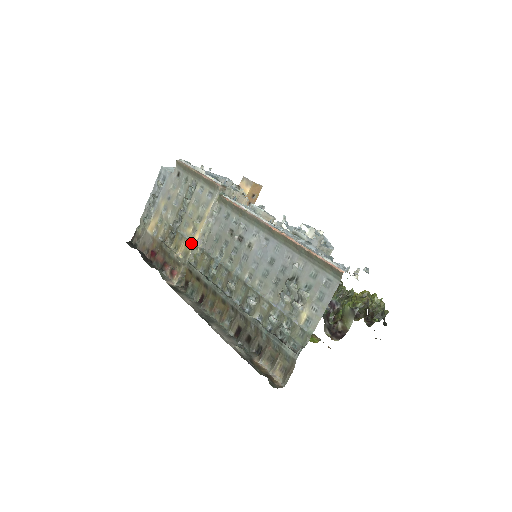
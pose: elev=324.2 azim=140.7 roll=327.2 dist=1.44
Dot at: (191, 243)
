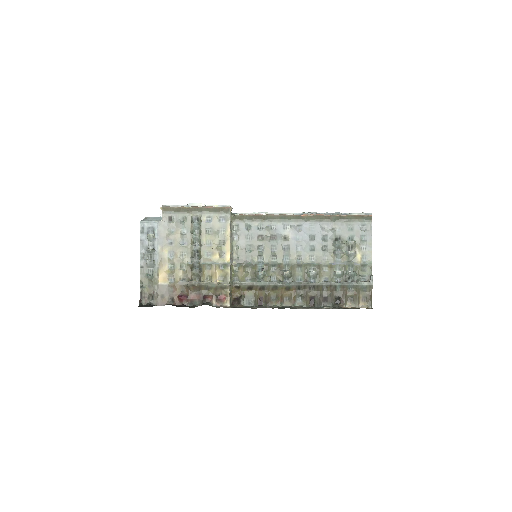
Dot at: (226, 265)
